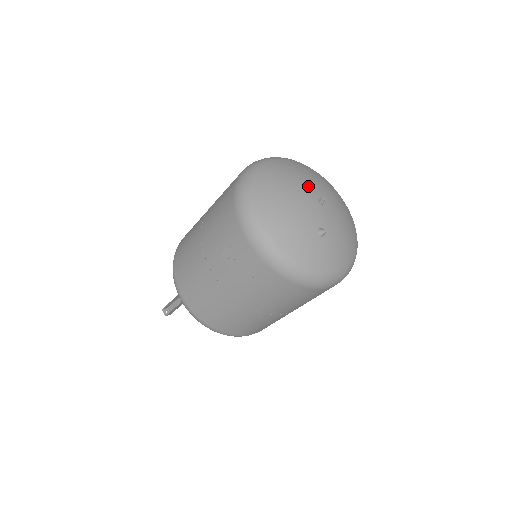
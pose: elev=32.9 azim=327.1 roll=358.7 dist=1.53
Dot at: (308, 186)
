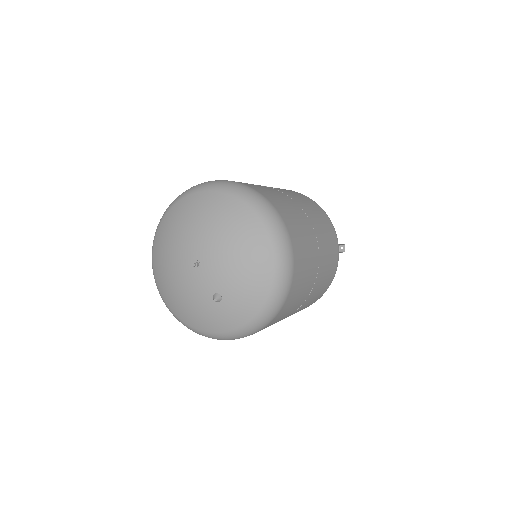
Dot at: (181, 256)
